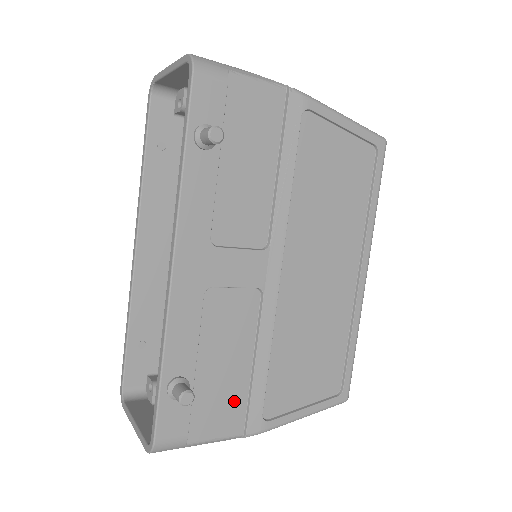
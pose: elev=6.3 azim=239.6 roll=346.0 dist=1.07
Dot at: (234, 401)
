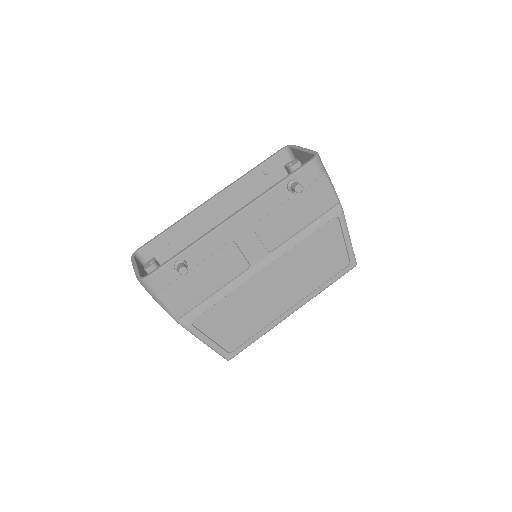
Dot at: (190, 299)
